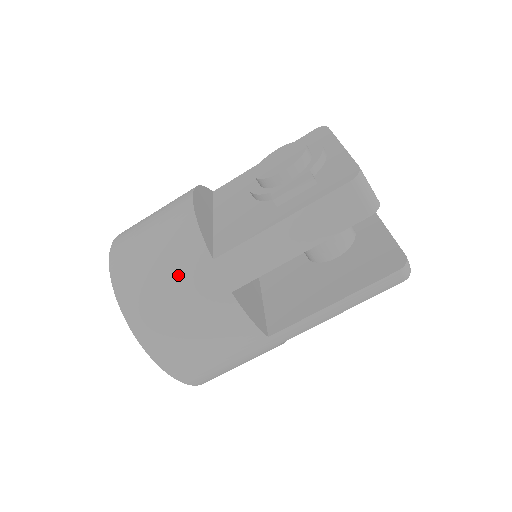
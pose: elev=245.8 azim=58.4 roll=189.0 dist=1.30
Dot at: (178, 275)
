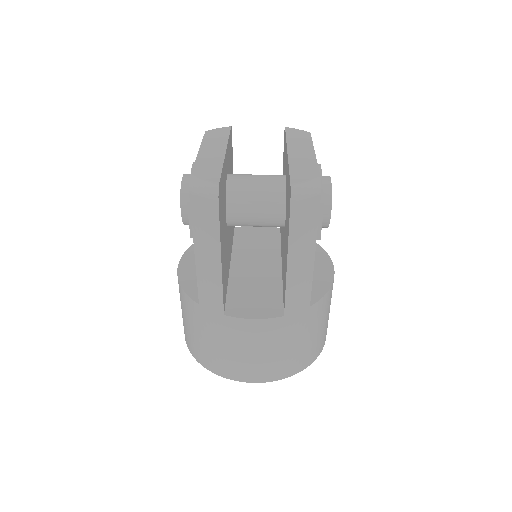
Dot at: (199, 327)
